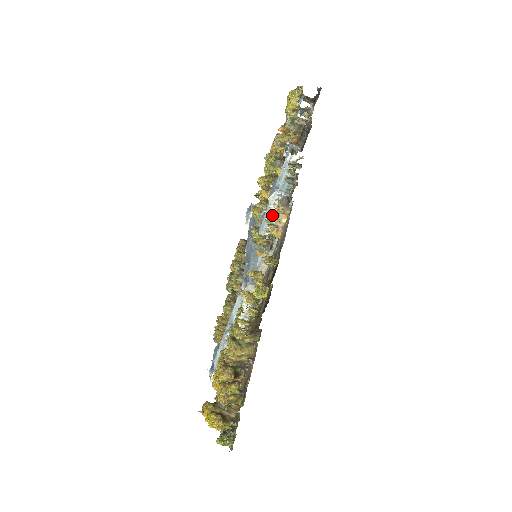
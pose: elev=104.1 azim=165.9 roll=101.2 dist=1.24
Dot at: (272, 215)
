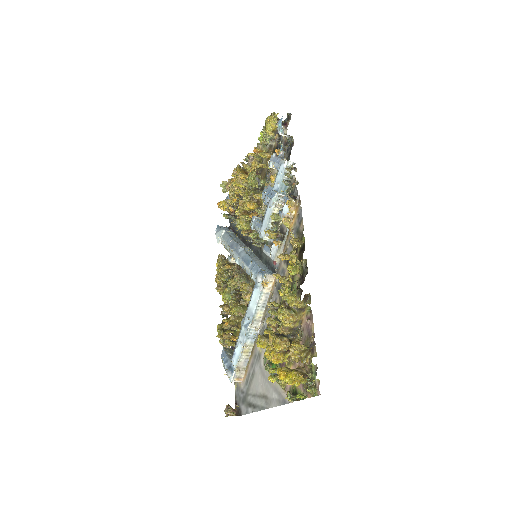
Dot at: occluded
